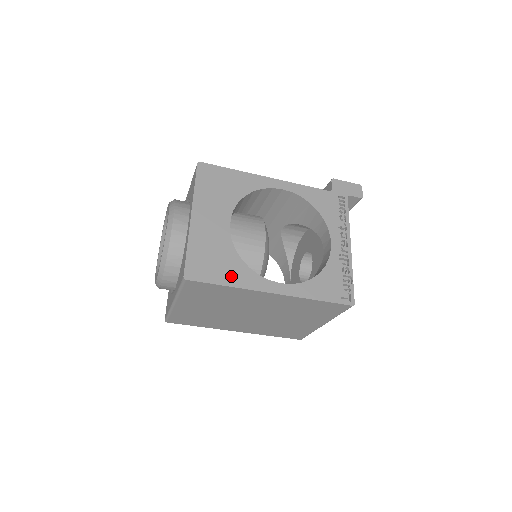
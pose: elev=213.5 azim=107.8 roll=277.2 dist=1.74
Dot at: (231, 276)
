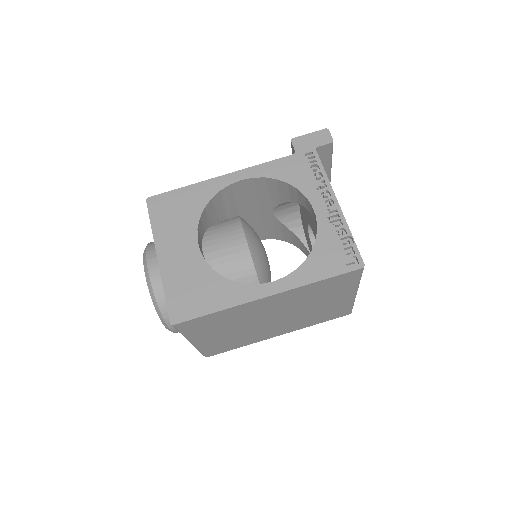
Dot at: (217, 299)
